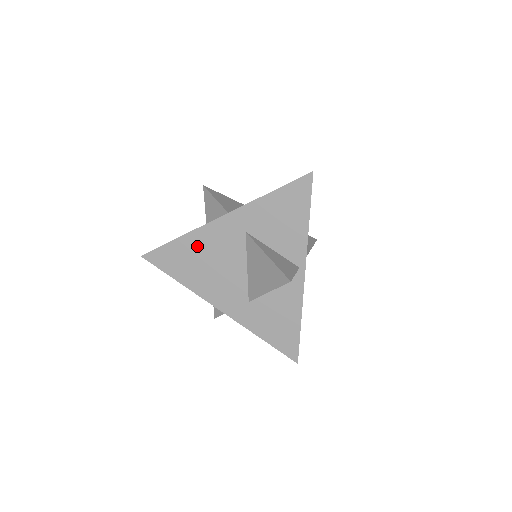
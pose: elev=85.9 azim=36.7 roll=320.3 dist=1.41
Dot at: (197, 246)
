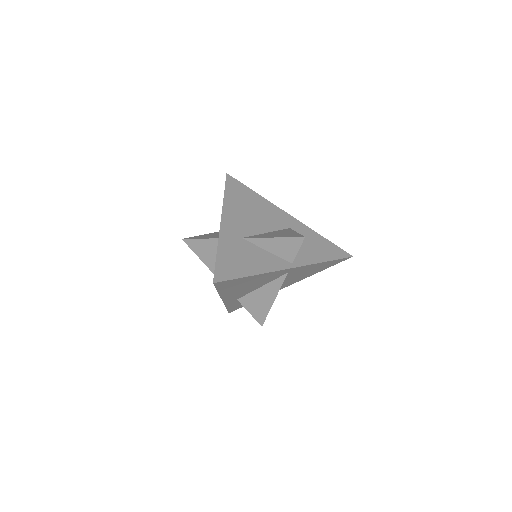
Dot at: (259, 203)
